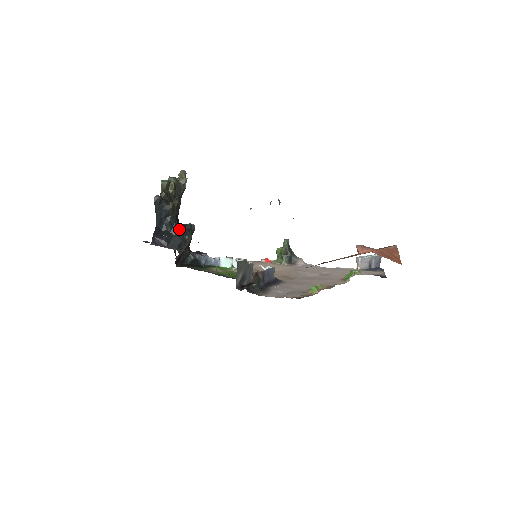
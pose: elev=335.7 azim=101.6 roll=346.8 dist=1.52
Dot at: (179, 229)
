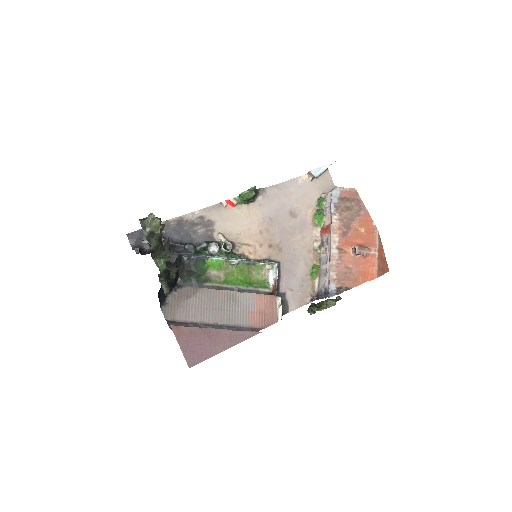
Dot at: occluded
